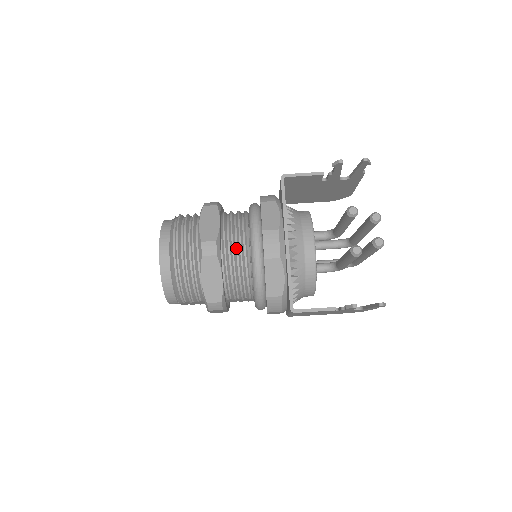
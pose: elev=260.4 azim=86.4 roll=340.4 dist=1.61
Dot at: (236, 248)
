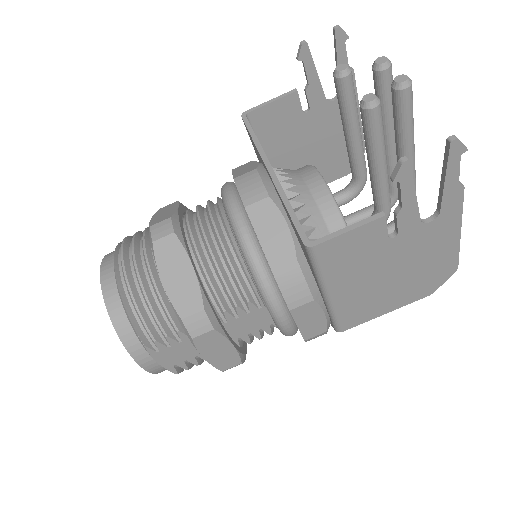
Dot at: (207, 226)
